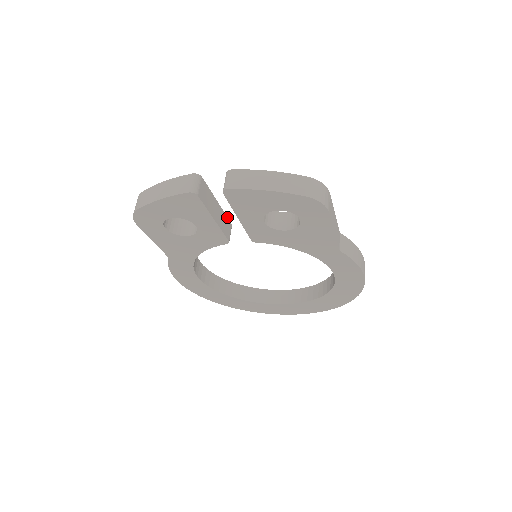
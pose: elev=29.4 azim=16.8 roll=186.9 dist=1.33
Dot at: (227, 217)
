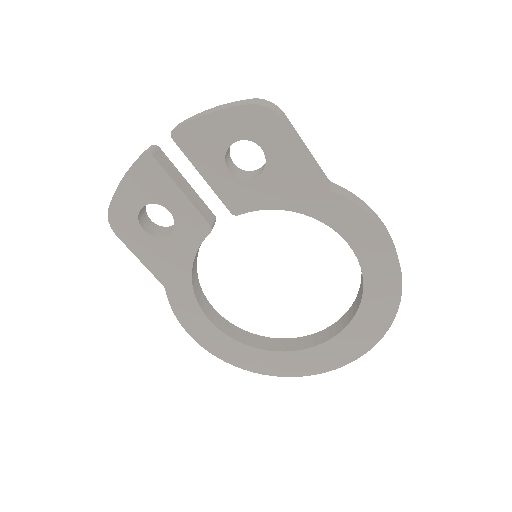
Dot at: (206, 205)
